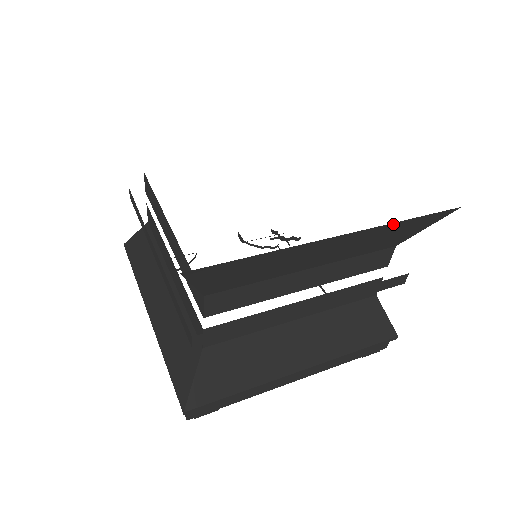
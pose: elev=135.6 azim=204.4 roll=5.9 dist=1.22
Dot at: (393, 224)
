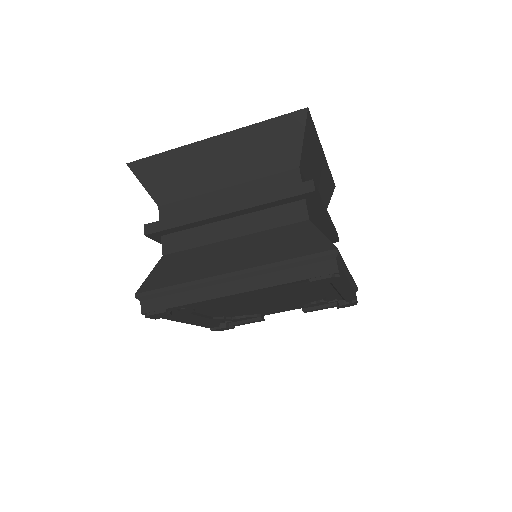
Dot at: (252, 128)
